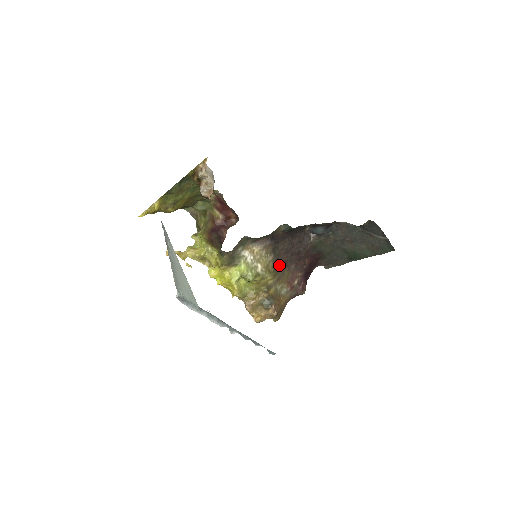
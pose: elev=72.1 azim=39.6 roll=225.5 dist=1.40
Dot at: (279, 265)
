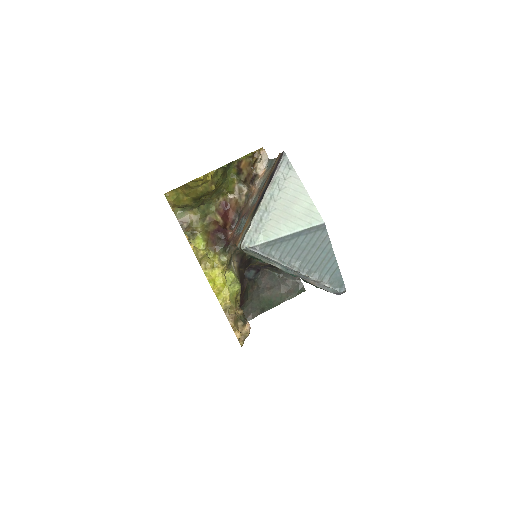
Dot at: occluded
